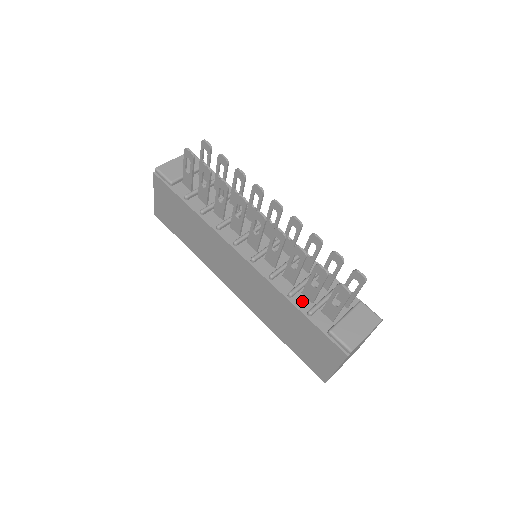
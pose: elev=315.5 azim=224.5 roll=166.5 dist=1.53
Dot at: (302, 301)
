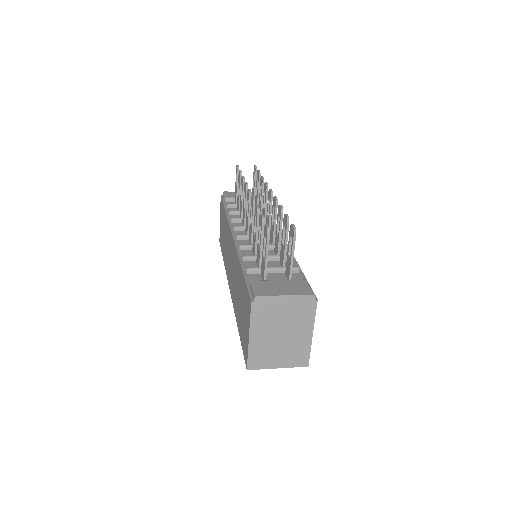
Dot at: (251, 265)
